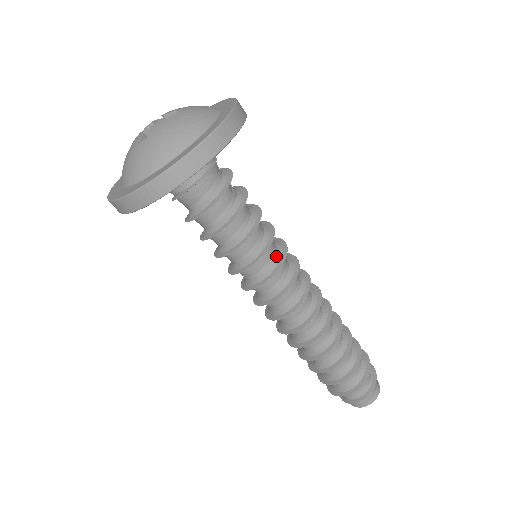
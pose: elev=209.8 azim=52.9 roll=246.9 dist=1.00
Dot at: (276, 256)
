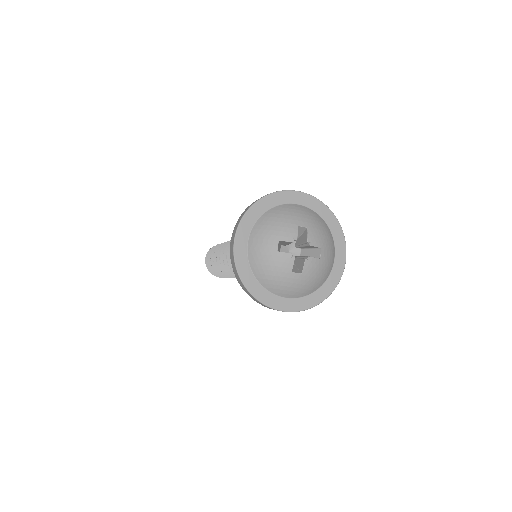
Dot at: occluded
